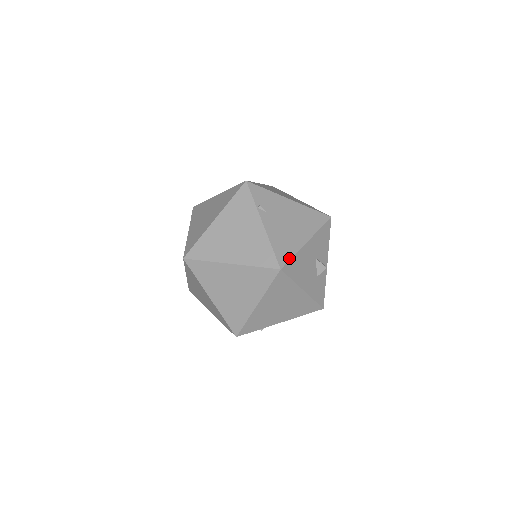
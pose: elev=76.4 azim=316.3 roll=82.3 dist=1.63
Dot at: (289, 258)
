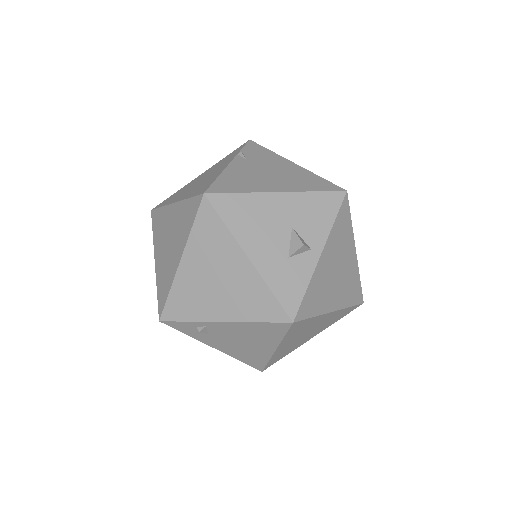
Dot at: (229, 191)
